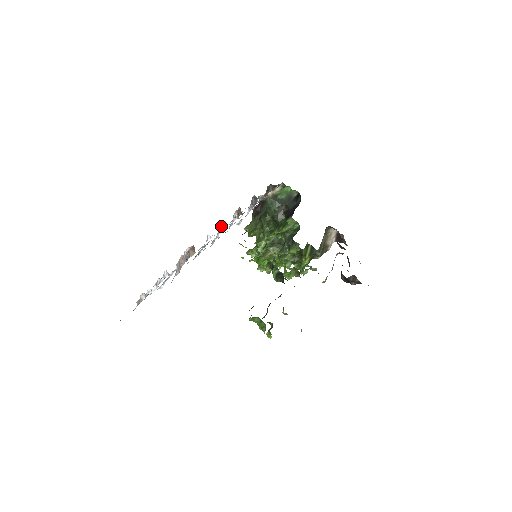
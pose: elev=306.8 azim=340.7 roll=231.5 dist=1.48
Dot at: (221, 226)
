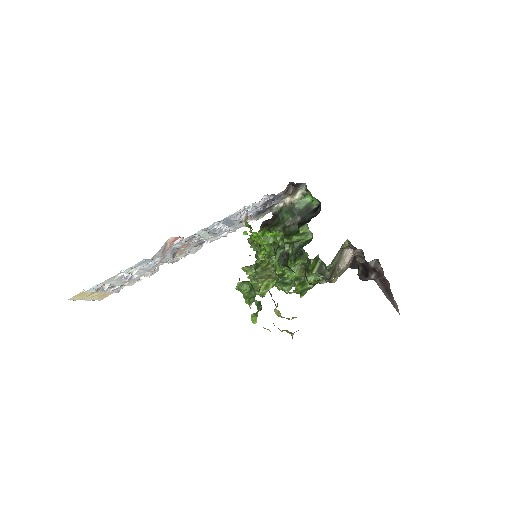
Dot at: occluded
